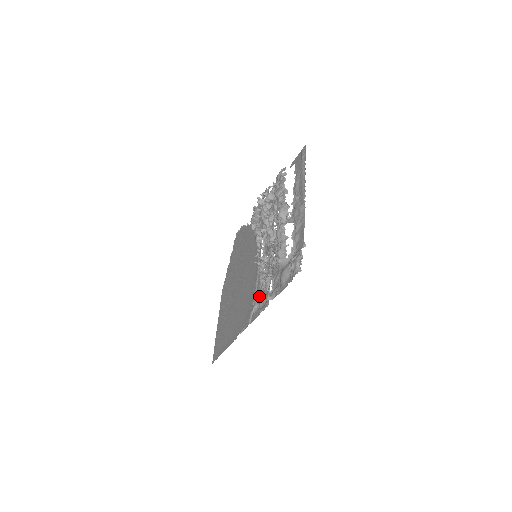
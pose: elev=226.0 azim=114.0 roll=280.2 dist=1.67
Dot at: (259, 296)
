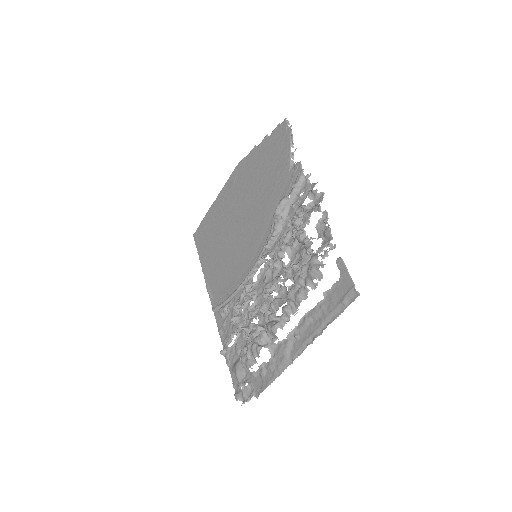
Dot at: (228, 312)
